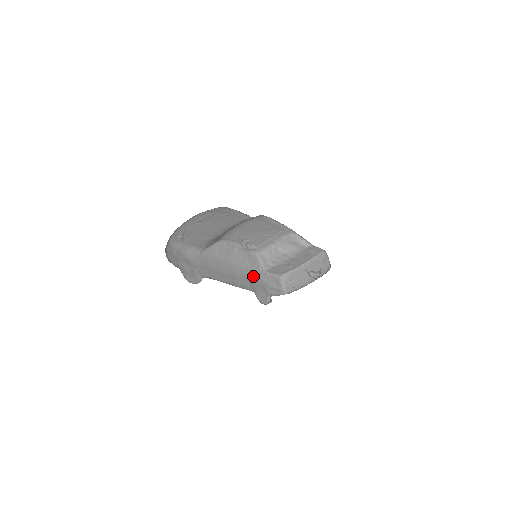
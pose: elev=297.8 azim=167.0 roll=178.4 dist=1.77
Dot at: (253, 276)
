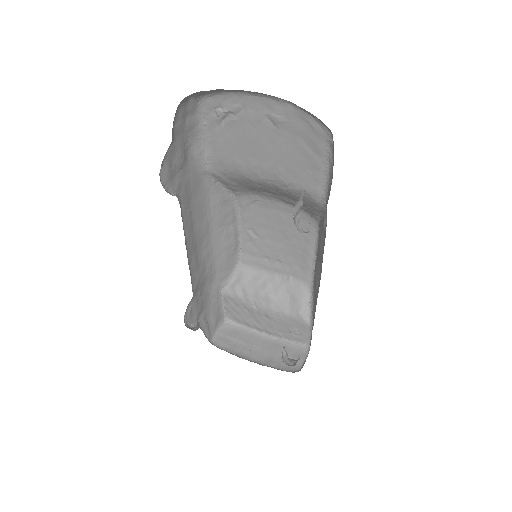
Dot at: (209, 280)
